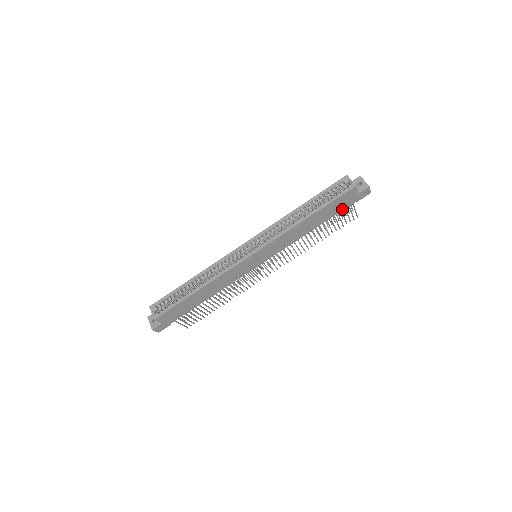
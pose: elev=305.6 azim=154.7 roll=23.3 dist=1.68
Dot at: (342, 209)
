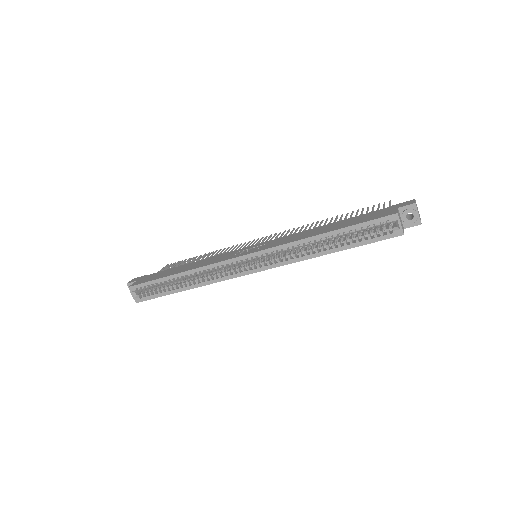
Dot at: occluded
